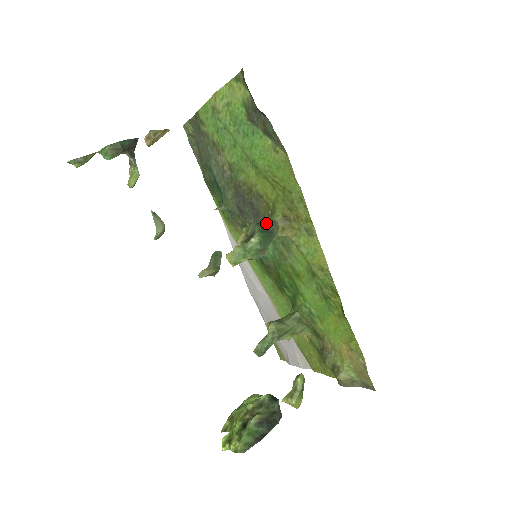
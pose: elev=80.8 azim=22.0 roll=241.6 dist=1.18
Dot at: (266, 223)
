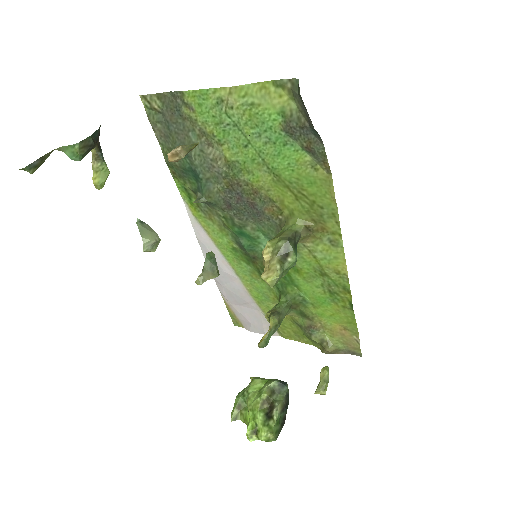
Dot at: (293, 237)
